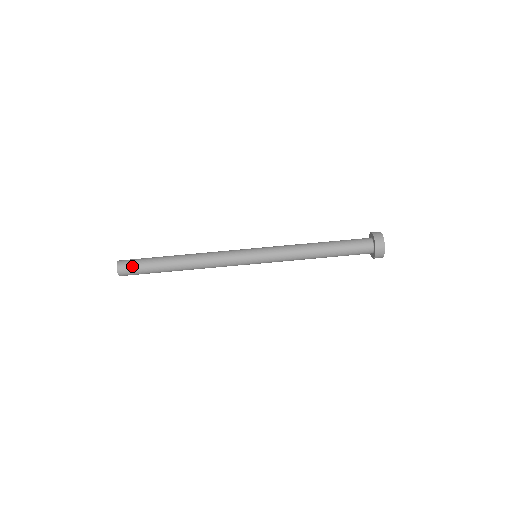
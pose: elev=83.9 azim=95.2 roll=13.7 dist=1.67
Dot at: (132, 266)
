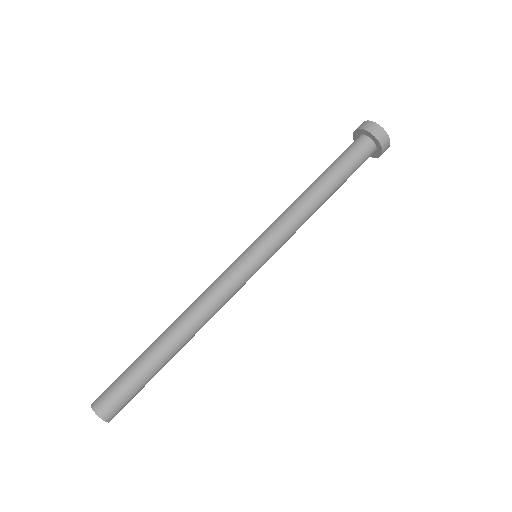
Dot at: (110, 388)
